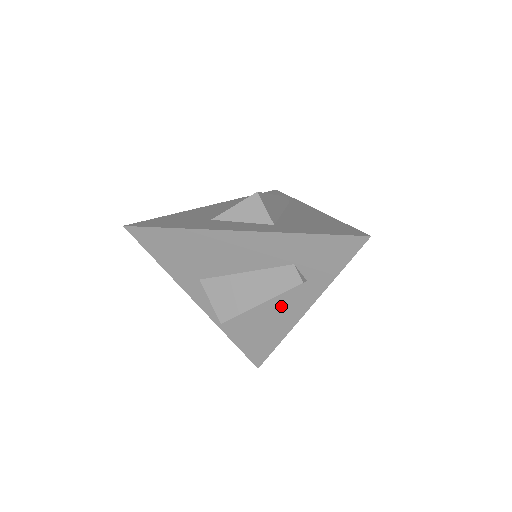
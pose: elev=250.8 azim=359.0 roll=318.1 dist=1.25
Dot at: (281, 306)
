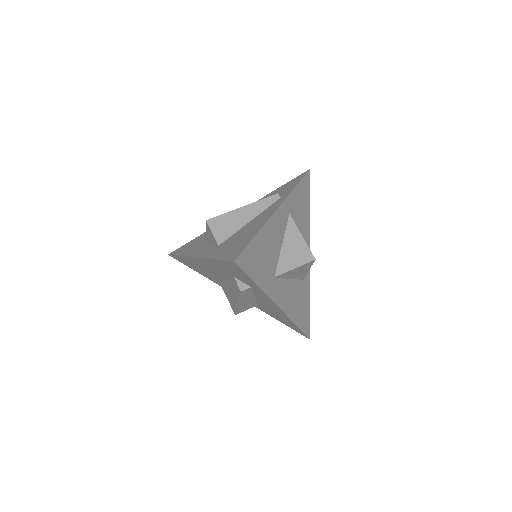
Dot at: (264, 301)
